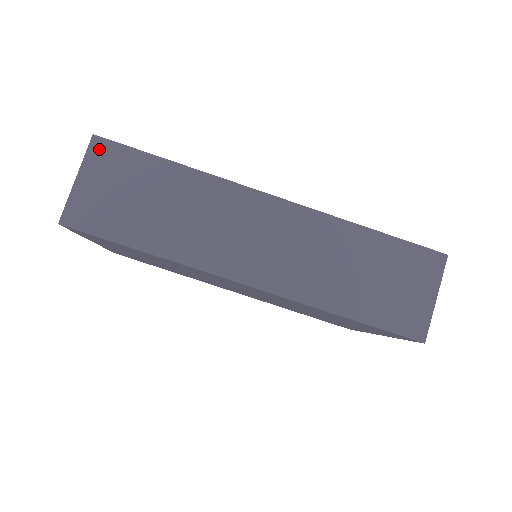
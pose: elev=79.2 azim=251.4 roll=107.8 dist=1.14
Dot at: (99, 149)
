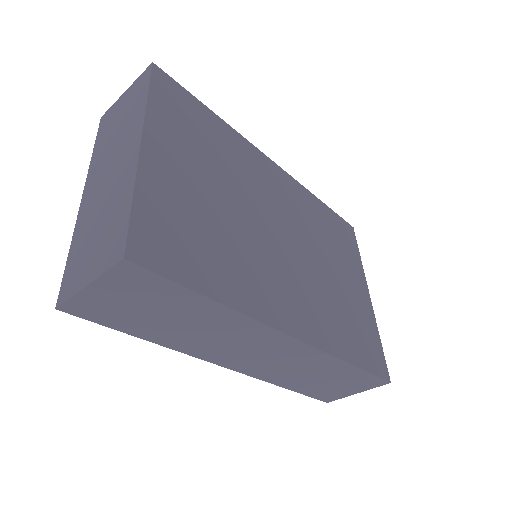
Dot at: (127, 272)
